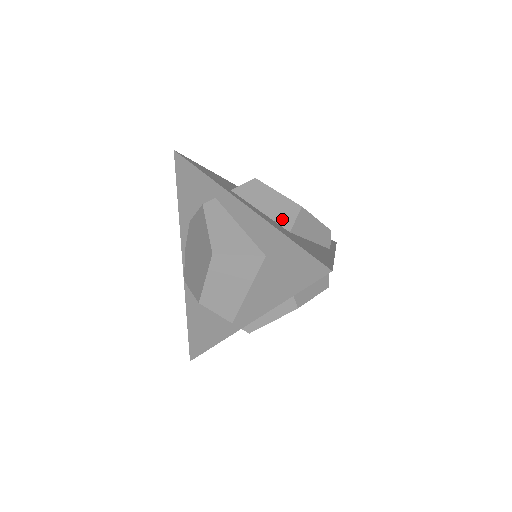
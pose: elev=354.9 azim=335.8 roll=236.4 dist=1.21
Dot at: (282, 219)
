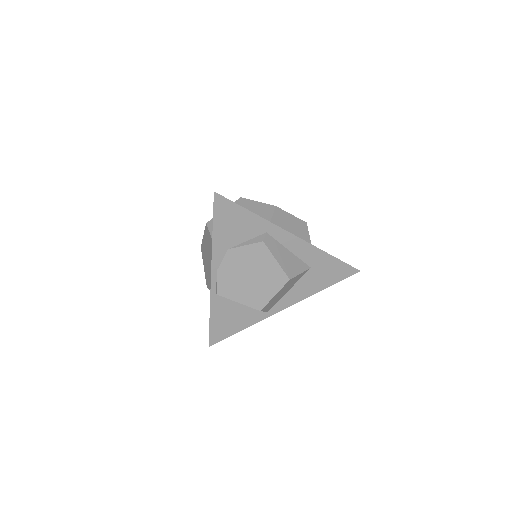
Dot at: (304, 237)
